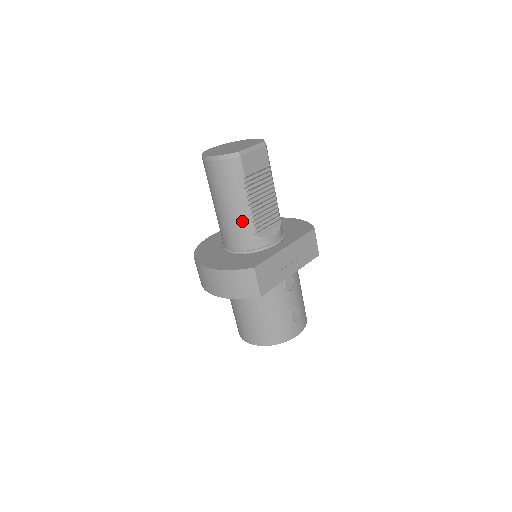
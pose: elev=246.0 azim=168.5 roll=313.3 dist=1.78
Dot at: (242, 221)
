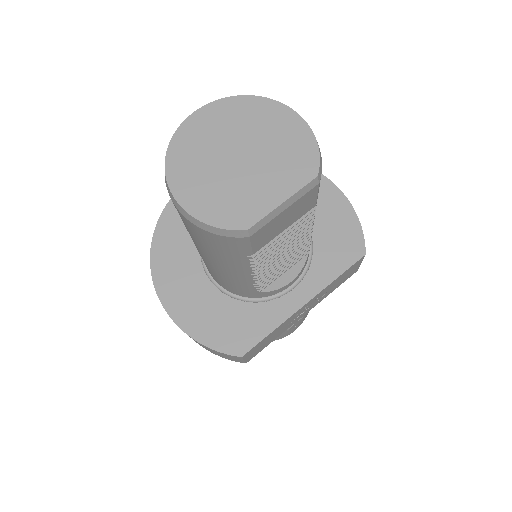
Dot at: (236, 280)
